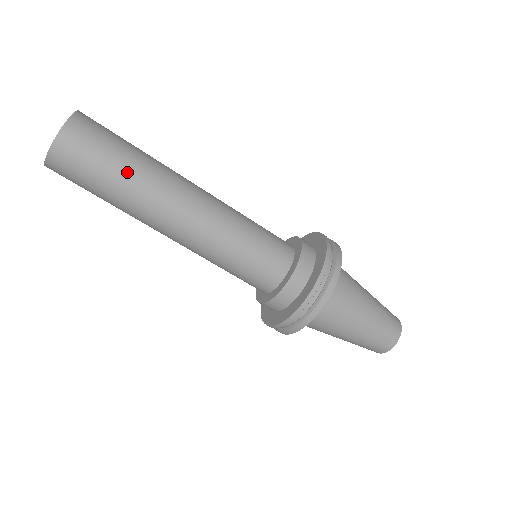
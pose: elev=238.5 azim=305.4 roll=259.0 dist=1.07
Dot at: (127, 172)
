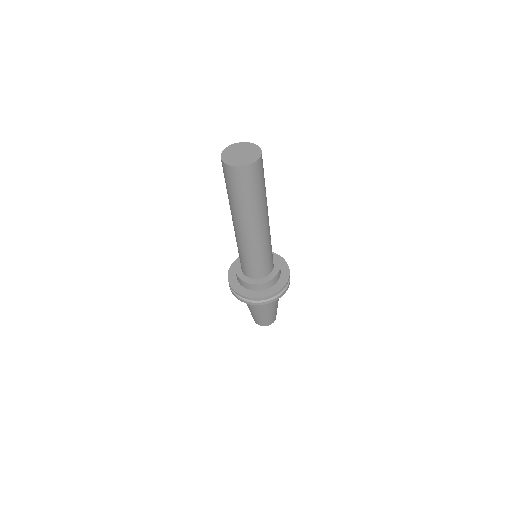
Dot at: (255, 199)
